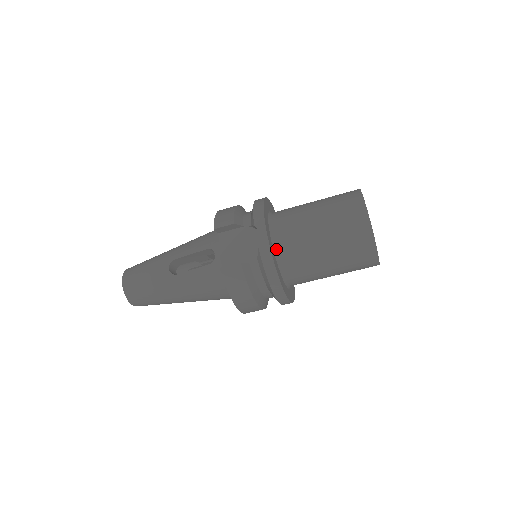
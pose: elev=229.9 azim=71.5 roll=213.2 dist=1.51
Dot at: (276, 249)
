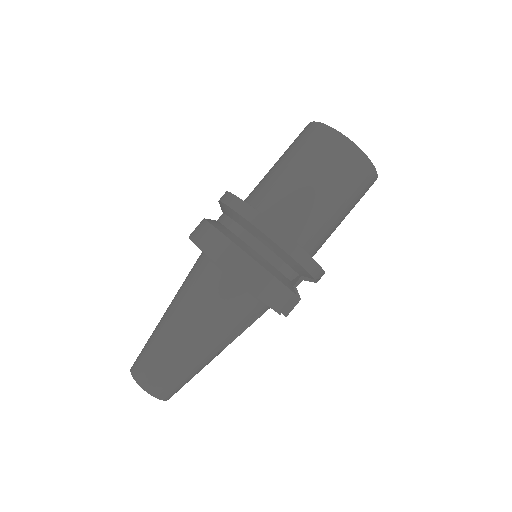
Dot at: occluded
